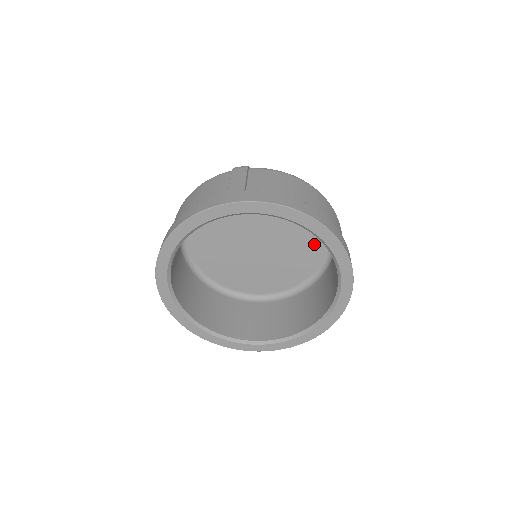
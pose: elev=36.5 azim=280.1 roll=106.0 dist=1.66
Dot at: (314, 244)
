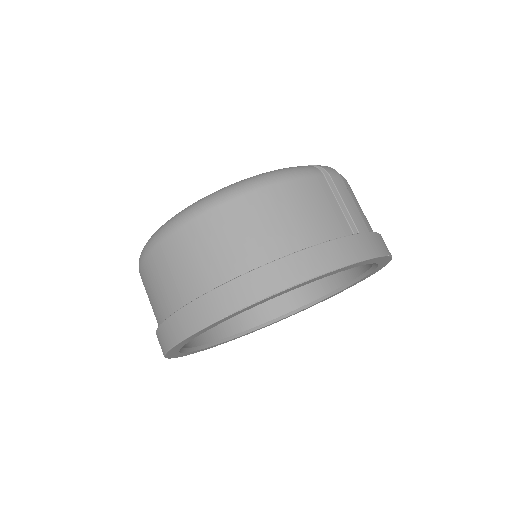
Dot at: occluded
